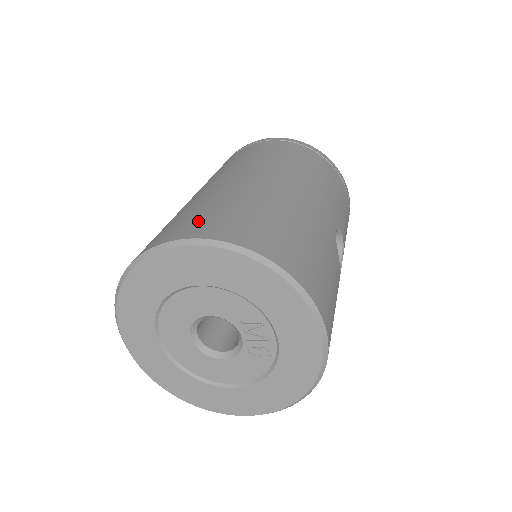
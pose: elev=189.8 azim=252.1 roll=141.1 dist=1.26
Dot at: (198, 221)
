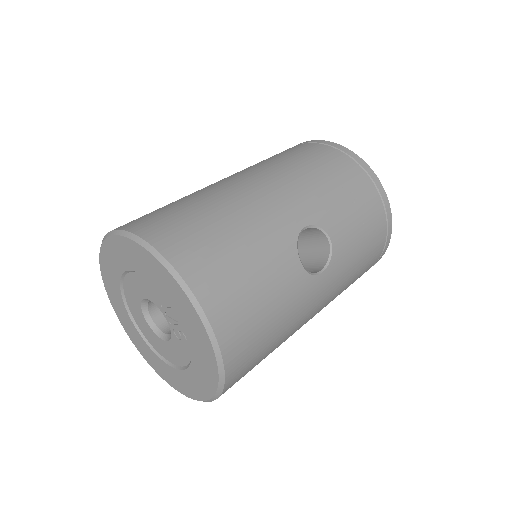
Dot at: (140, 217)
